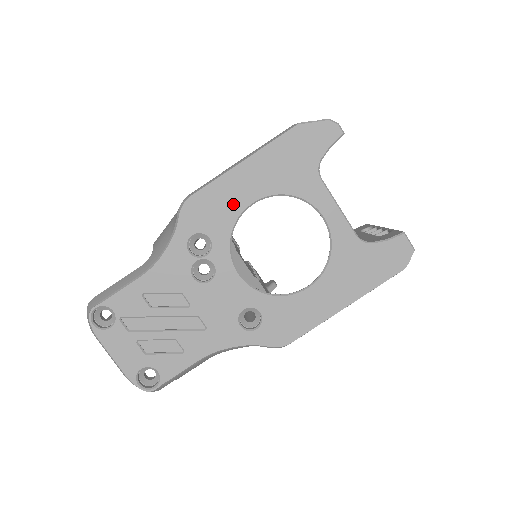
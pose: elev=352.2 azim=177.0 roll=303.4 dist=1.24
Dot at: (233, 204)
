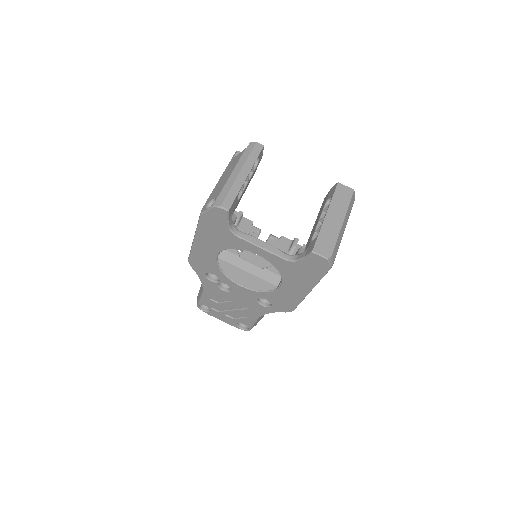
Dot at: (209, 259)
